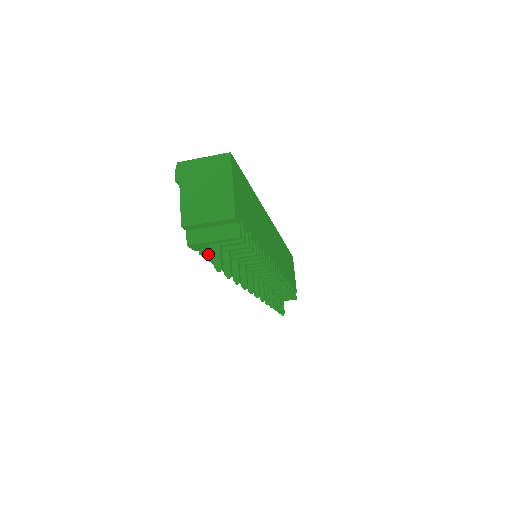
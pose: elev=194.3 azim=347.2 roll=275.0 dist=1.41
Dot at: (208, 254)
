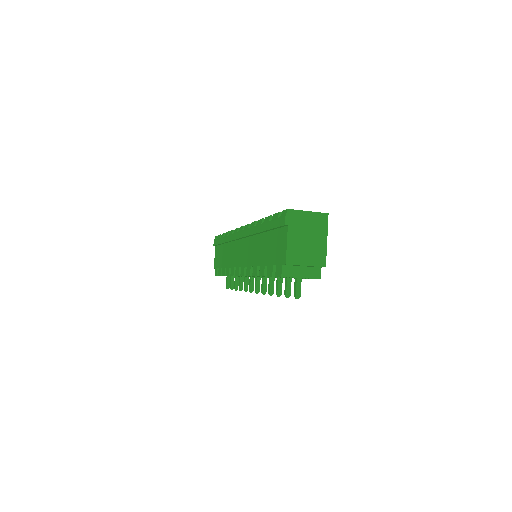
Dot at: occluded
